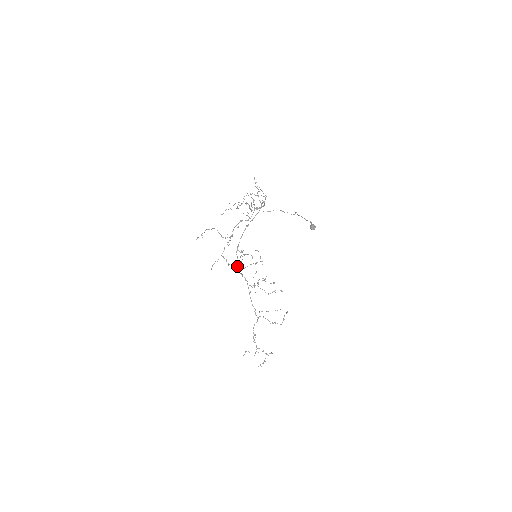
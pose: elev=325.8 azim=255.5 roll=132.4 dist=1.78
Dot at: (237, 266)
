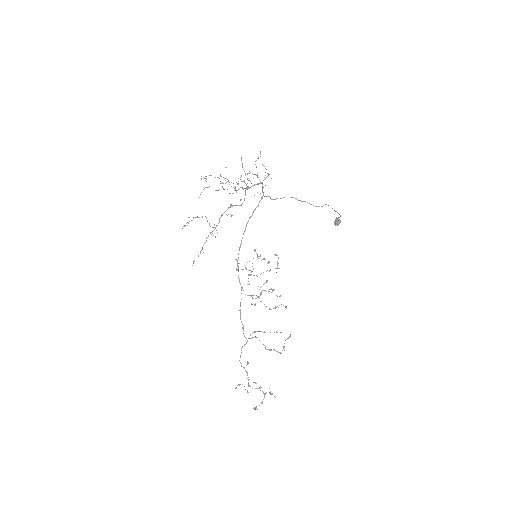
Dot at: (237, 269)
